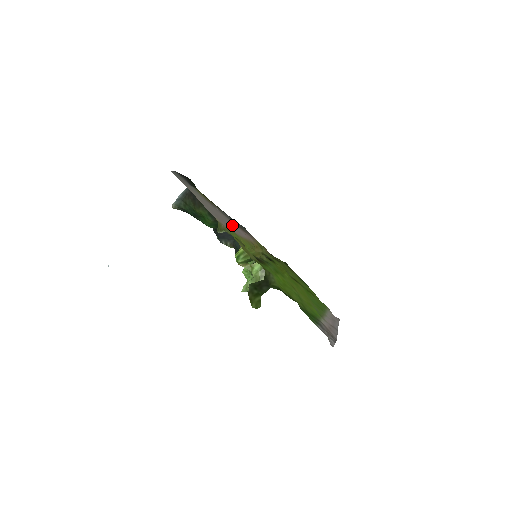
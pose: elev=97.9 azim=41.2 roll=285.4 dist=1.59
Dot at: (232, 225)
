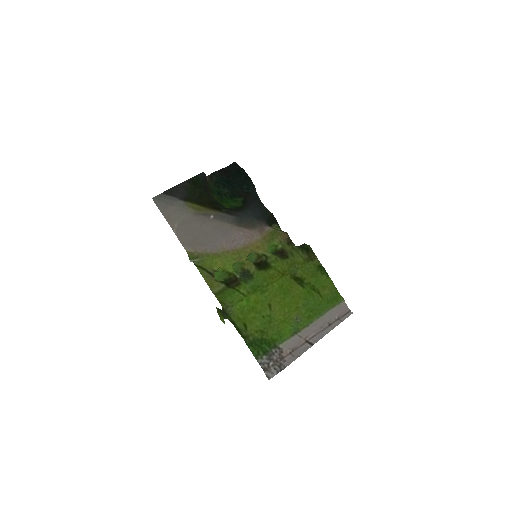
Dot at: (223, 235)
